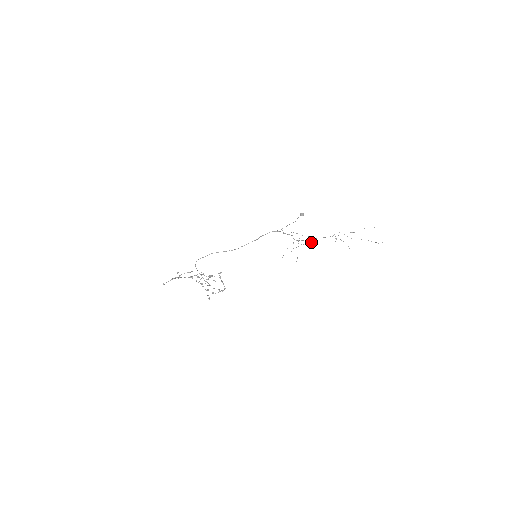
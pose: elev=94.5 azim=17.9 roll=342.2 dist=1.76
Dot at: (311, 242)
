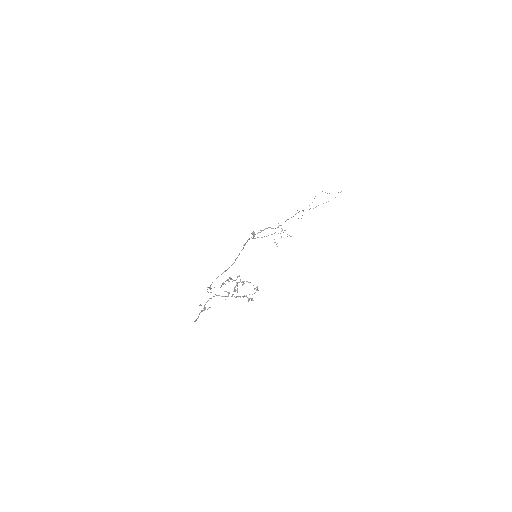
Dot at: occluded
